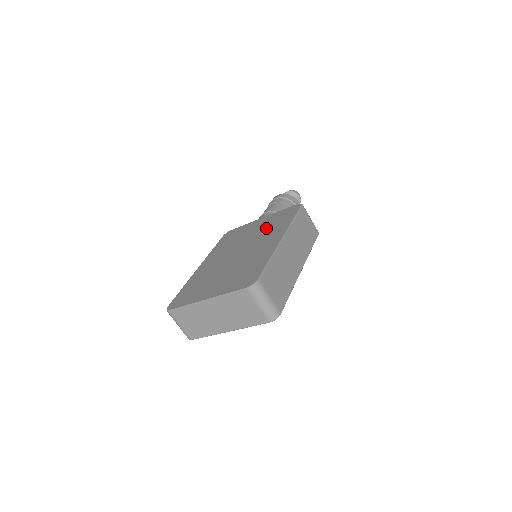
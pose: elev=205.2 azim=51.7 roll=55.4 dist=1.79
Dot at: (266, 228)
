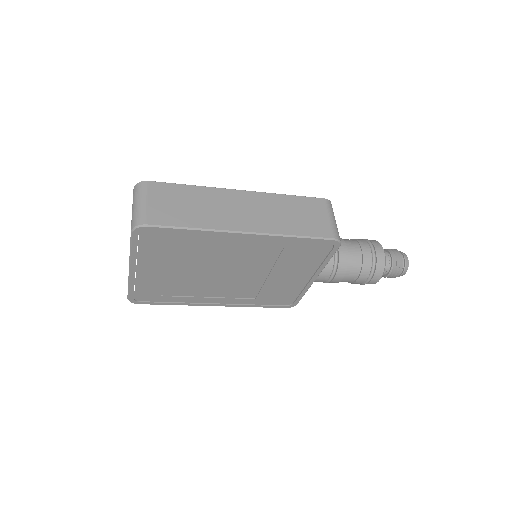
Dot at: occluded
